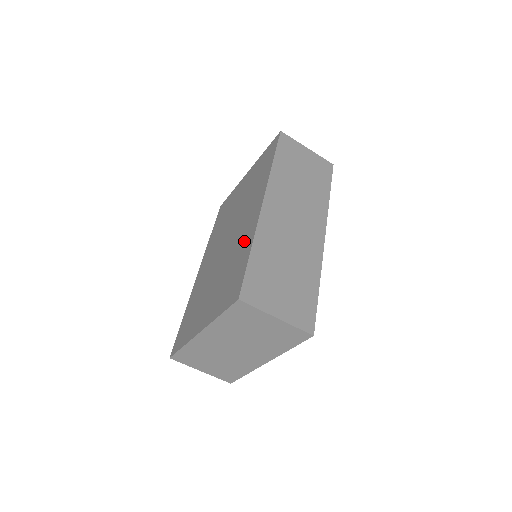
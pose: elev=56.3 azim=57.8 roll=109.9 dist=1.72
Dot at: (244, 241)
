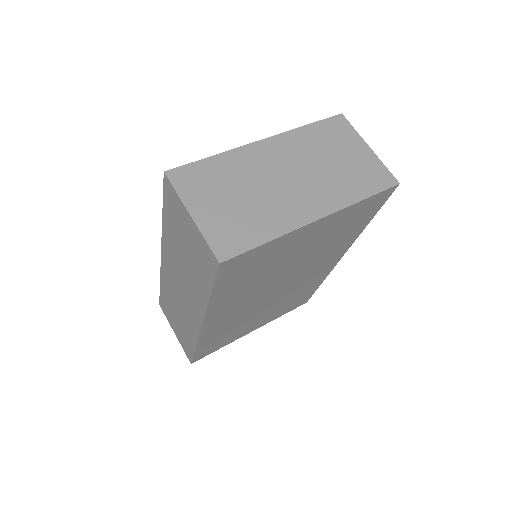
Dot at: occluded
